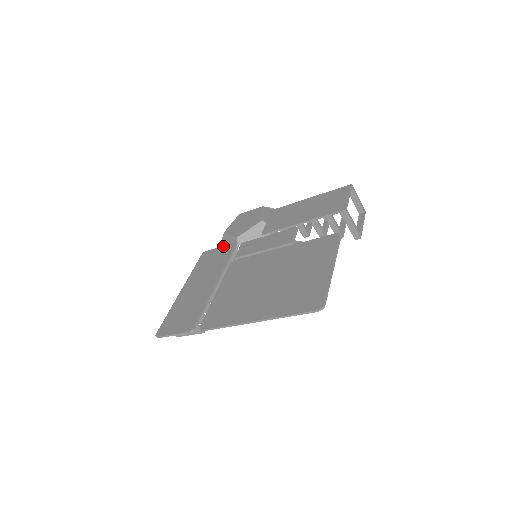
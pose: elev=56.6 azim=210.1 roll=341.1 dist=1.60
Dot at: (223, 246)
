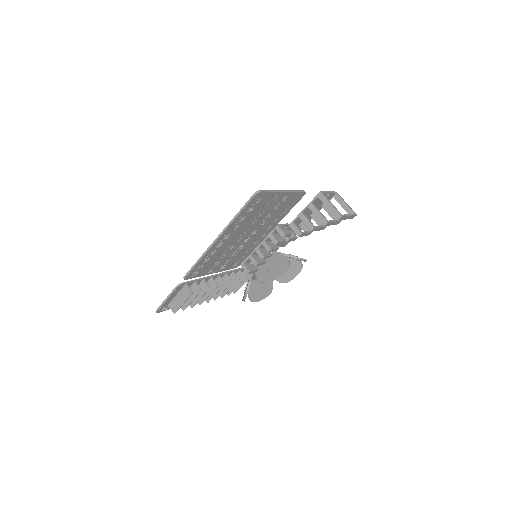
Dot at: occluded
